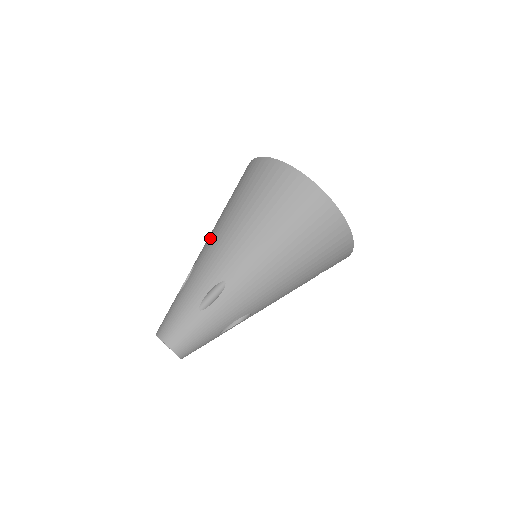
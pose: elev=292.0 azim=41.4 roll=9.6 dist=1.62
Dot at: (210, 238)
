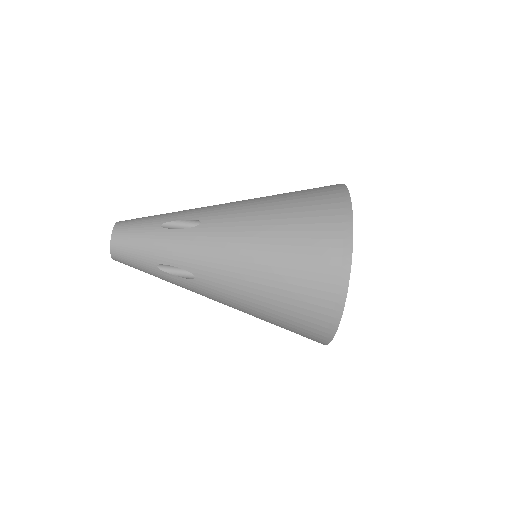
Dot at: (232, 225)
